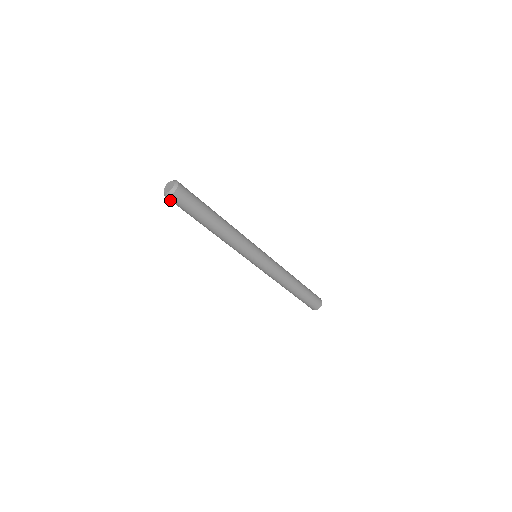
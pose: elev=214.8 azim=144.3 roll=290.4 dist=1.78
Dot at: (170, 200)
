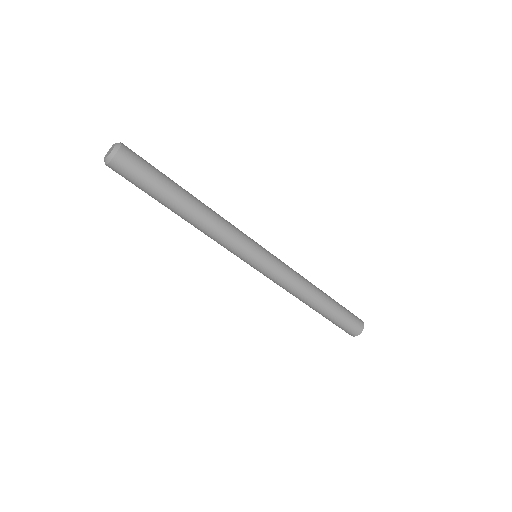
Dot at: occluded
